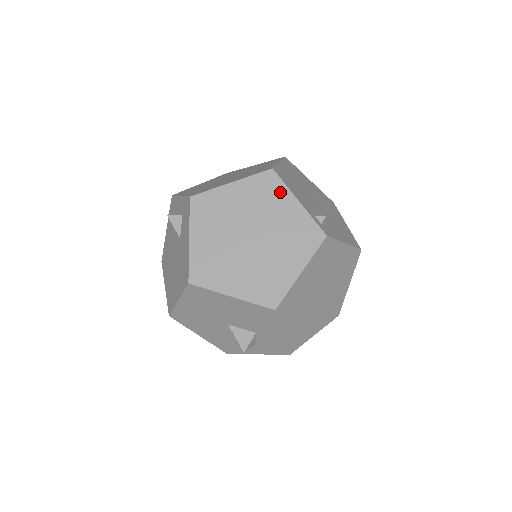
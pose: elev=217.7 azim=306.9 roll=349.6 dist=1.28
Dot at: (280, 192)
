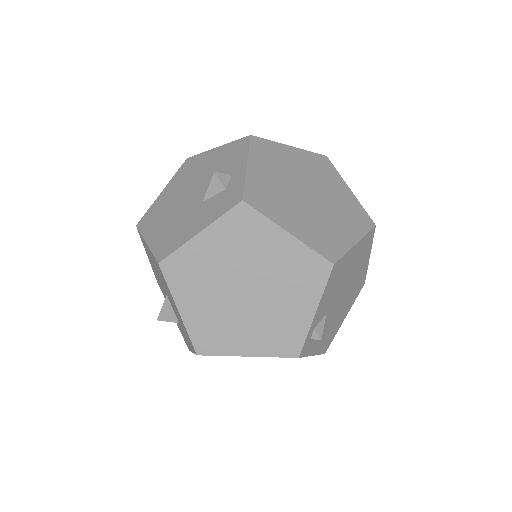
Dot at: (313, 289)
